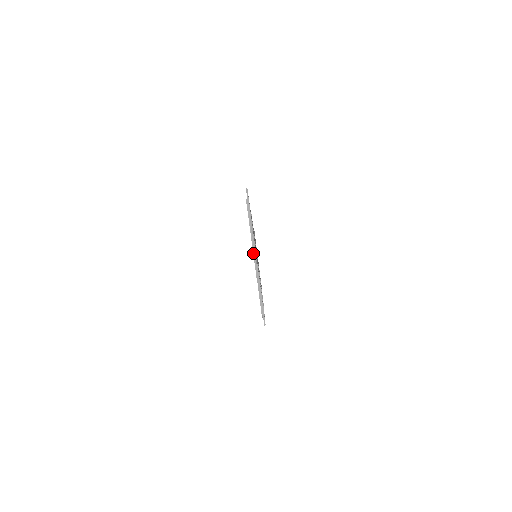
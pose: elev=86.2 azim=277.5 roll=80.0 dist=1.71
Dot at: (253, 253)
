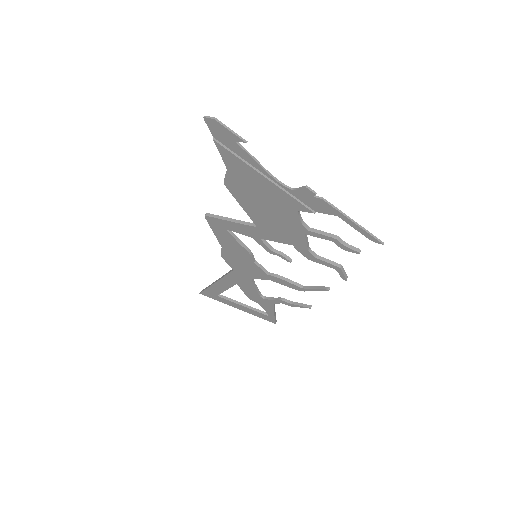
Dot at: (283, 191)
